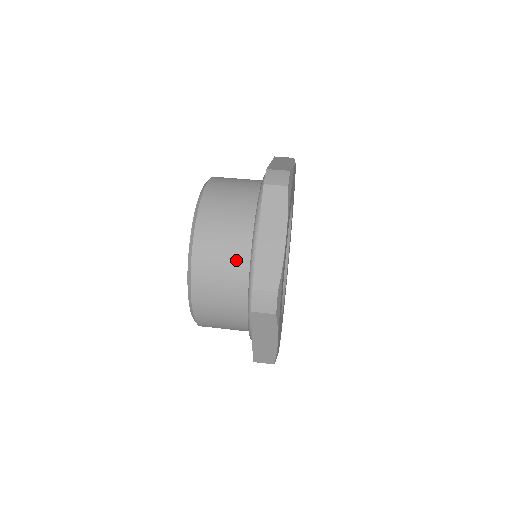
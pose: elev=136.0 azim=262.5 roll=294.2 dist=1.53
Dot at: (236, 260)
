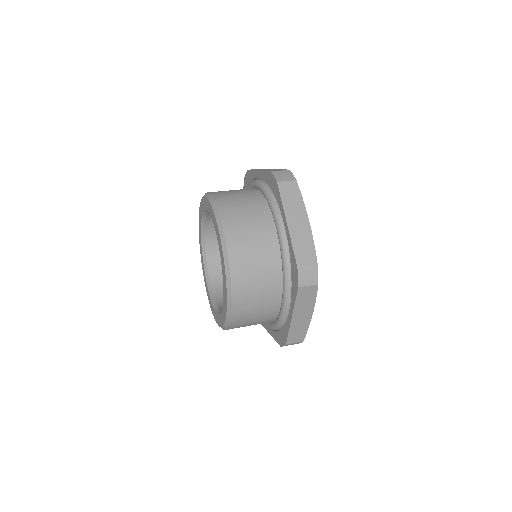
Dot at: (267, 251)
